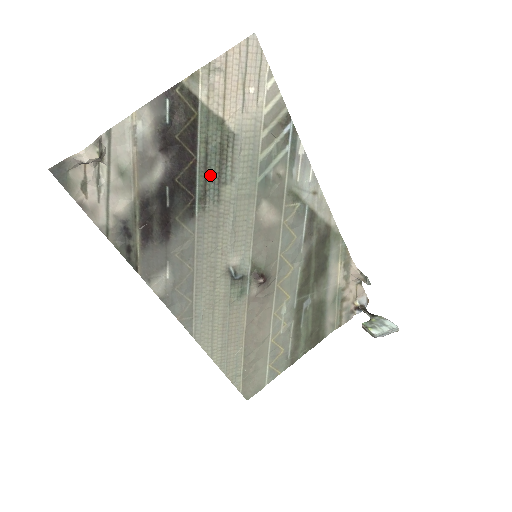
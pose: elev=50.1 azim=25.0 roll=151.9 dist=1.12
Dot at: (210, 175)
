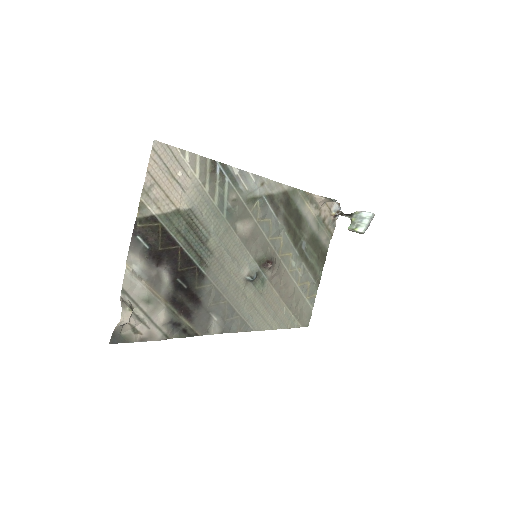
Dot at: (195, 246)
